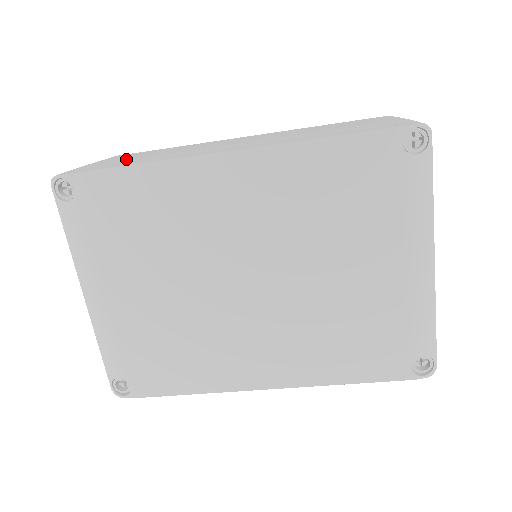
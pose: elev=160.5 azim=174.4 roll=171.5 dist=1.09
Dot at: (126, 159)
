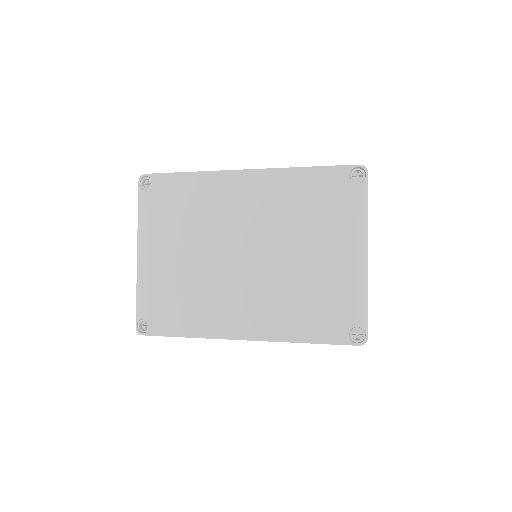
Dot at: occluded
